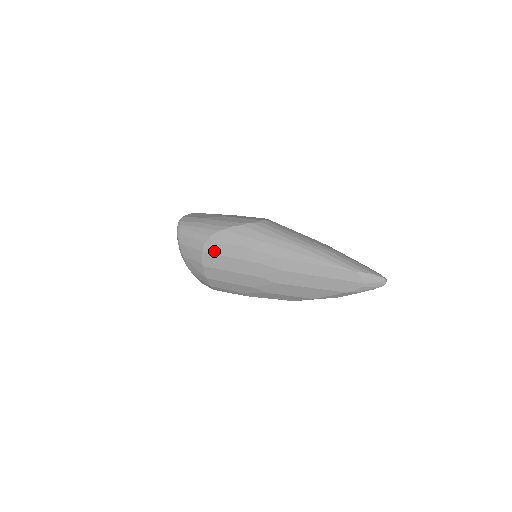
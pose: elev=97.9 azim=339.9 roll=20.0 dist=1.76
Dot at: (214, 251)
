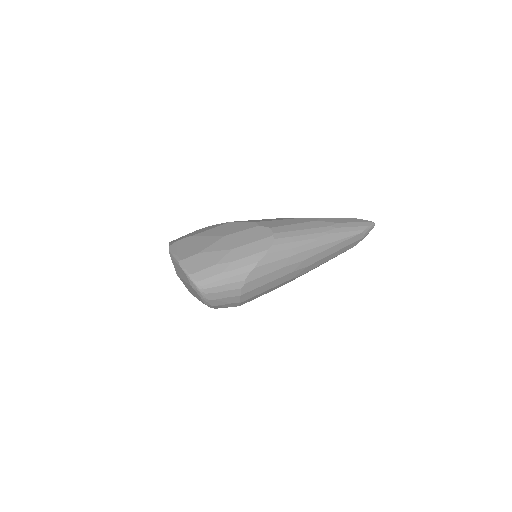
Dot at: (252, 288)
